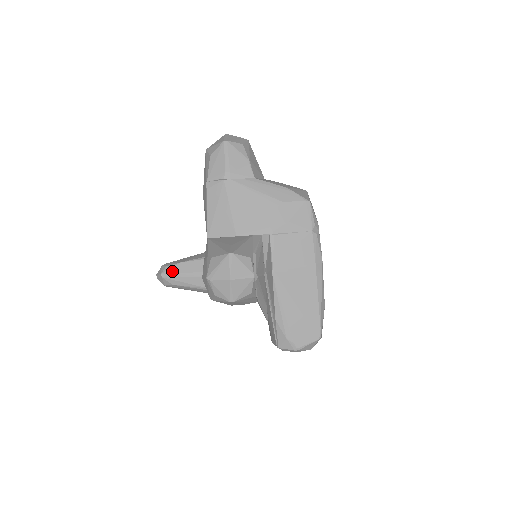
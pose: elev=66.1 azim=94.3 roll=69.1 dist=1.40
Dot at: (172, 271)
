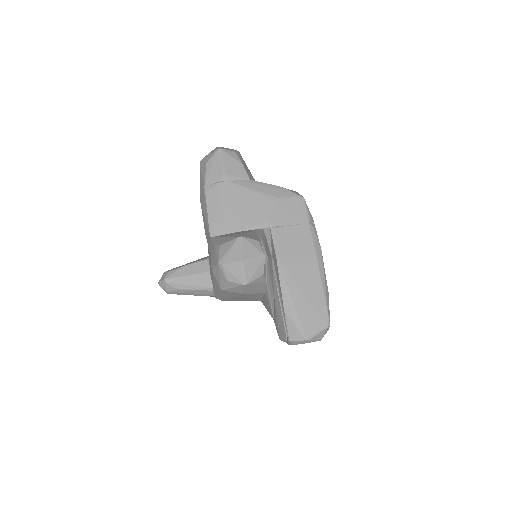
Dot at: (175, 275)
